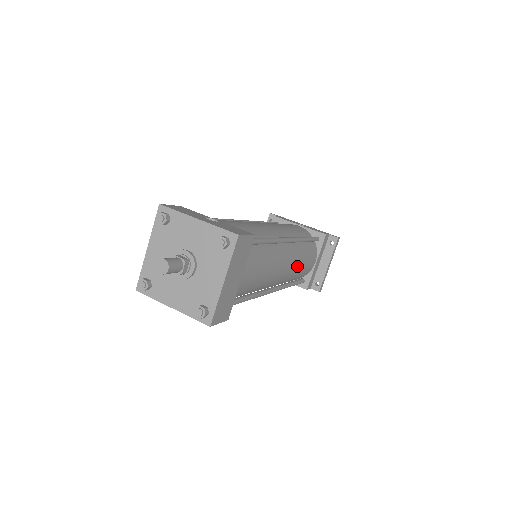
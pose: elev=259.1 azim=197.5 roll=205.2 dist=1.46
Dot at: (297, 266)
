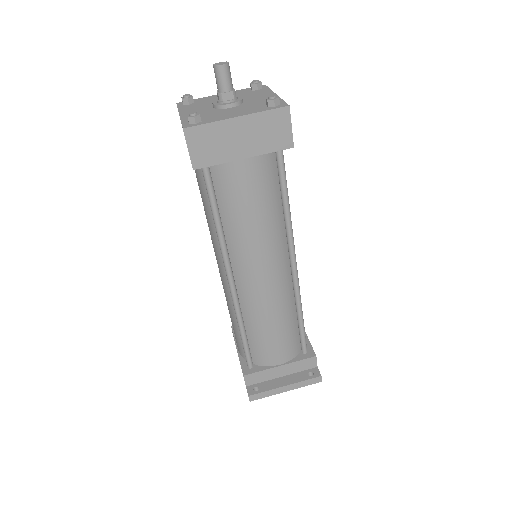
Dot at: (270, 311)
